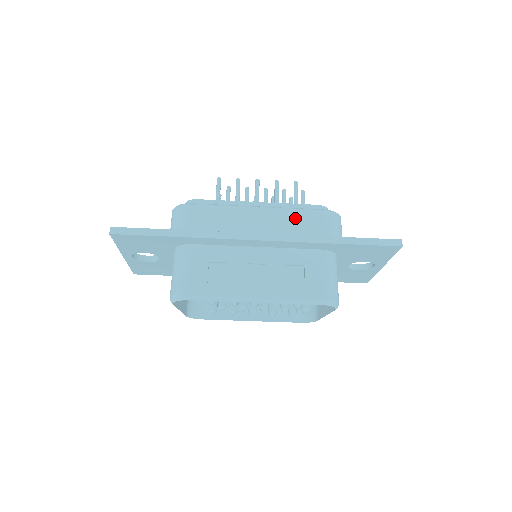
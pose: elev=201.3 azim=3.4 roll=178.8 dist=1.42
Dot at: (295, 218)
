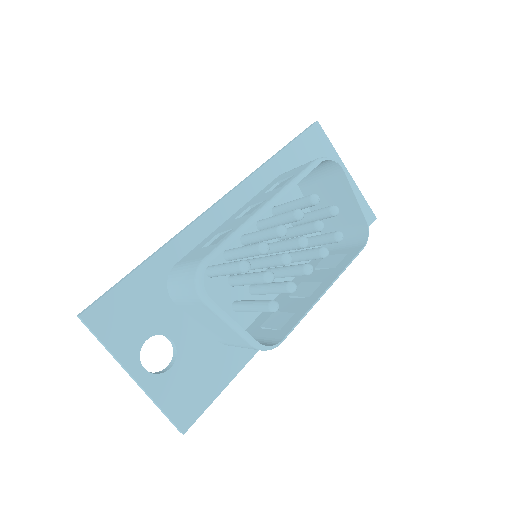
Dot at: occluded
